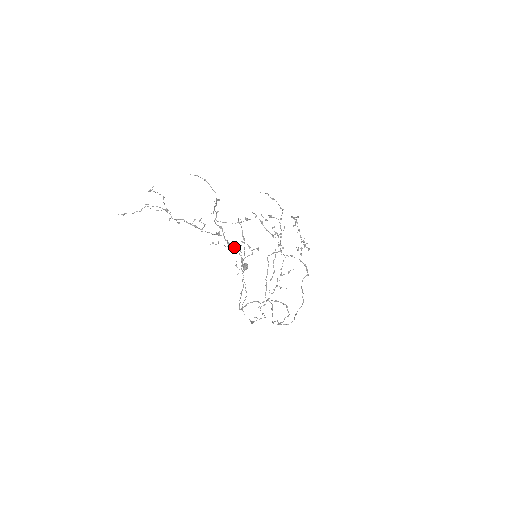
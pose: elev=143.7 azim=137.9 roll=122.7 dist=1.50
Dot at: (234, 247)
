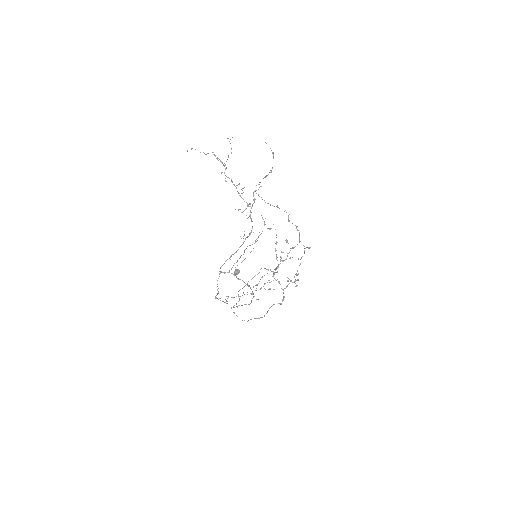
Dot at: occluded
